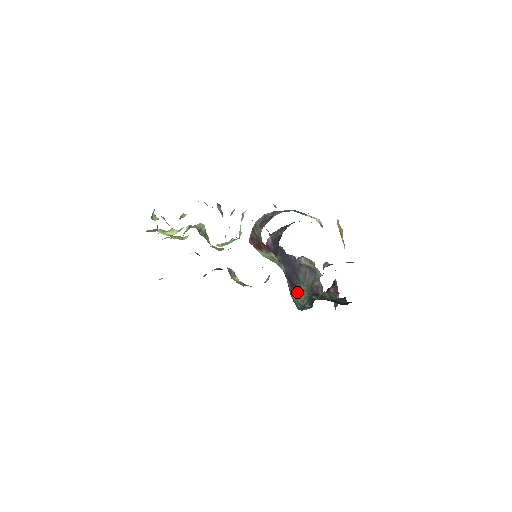
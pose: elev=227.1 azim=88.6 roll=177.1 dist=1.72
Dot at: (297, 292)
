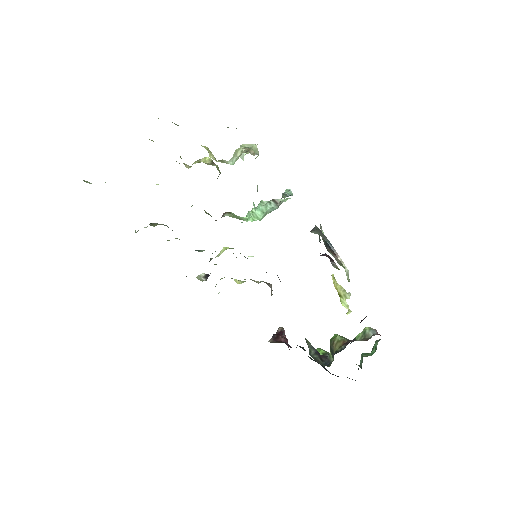
Dot at: occluded
